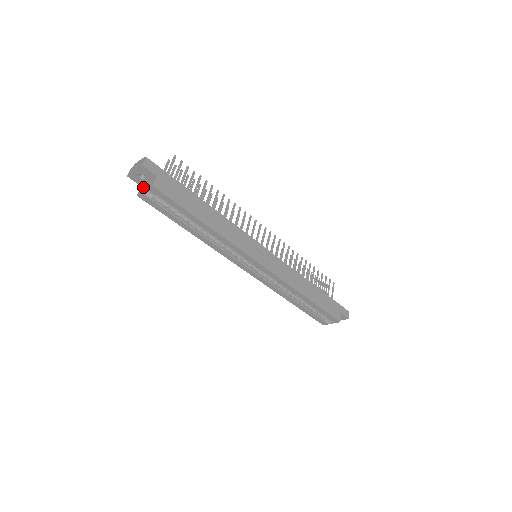
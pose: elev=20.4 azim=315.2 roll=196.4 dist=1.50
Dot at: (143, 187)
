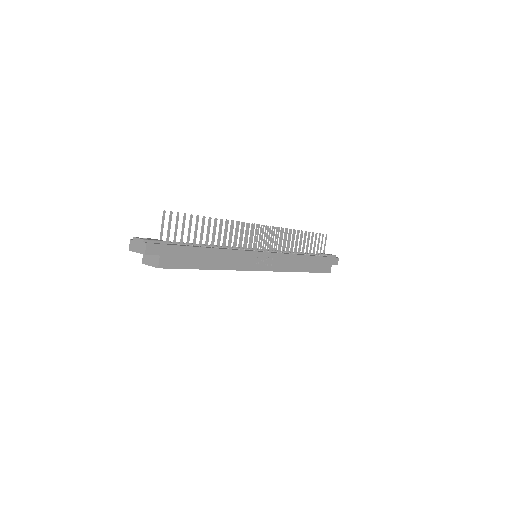
Dot at: (147, 257)
